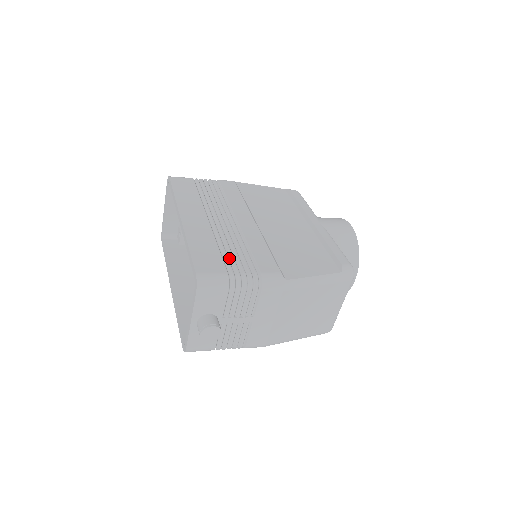
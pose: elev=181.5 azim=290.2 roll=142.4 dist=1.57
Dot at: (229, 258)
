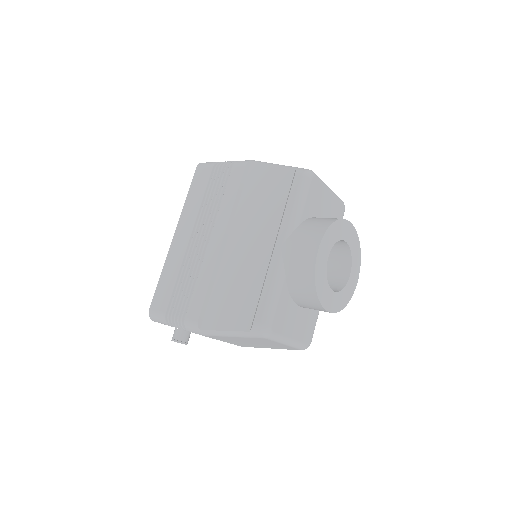
Dot at: (178, 294)
